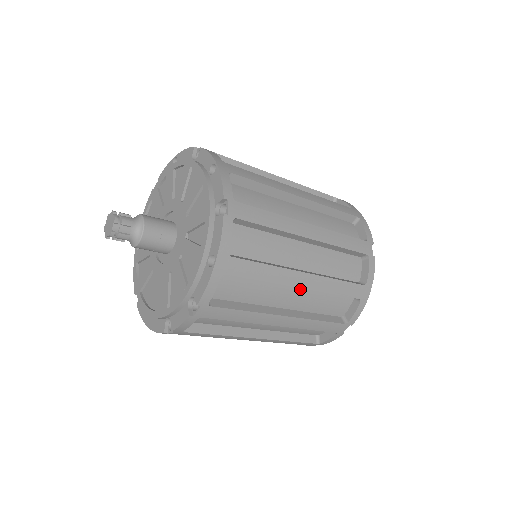
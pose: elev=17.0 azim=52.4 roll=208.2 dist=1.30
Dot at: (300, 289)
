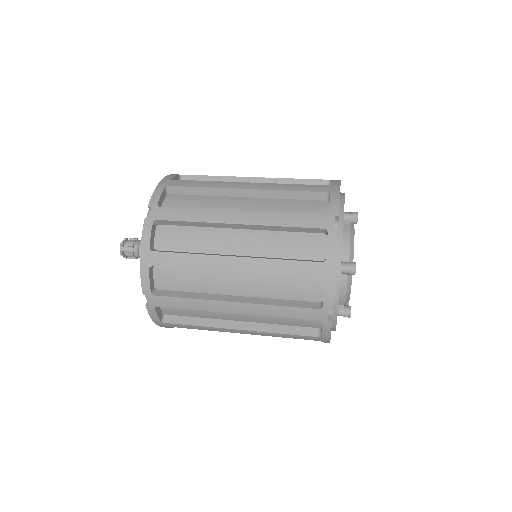
Dot at: occluded
